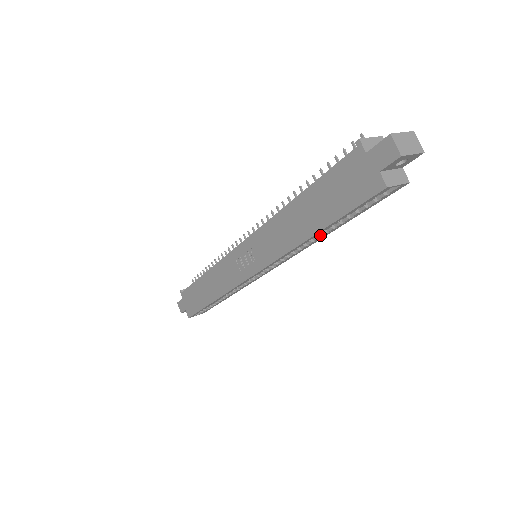
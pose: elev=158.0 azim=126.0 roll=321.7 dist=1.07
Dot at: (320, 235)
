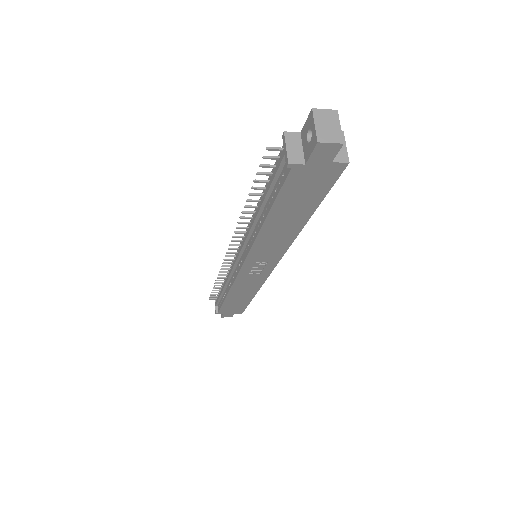
Dot at: occluded
